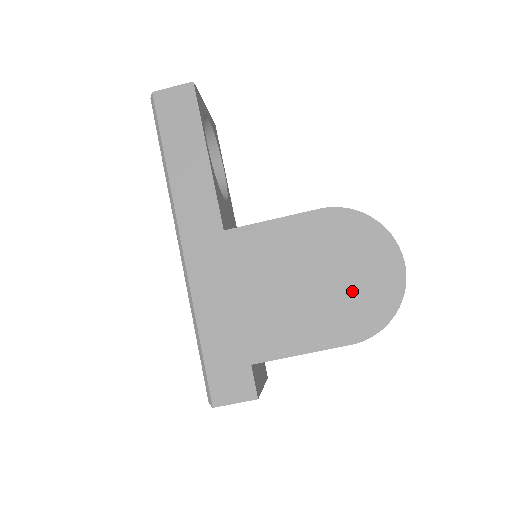
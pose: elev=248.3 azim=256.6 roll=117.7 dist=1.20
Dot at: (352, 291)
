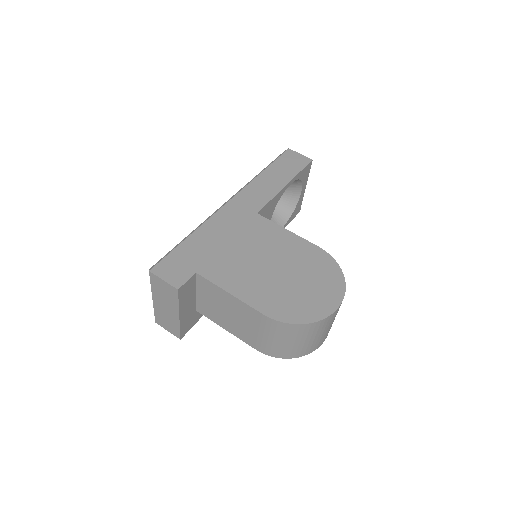
Dot at: (294, 292)
